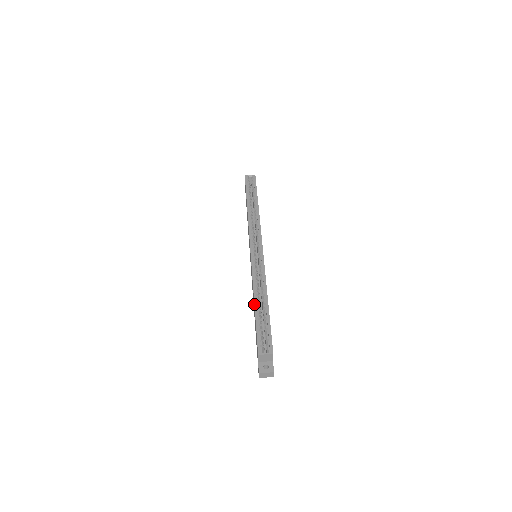
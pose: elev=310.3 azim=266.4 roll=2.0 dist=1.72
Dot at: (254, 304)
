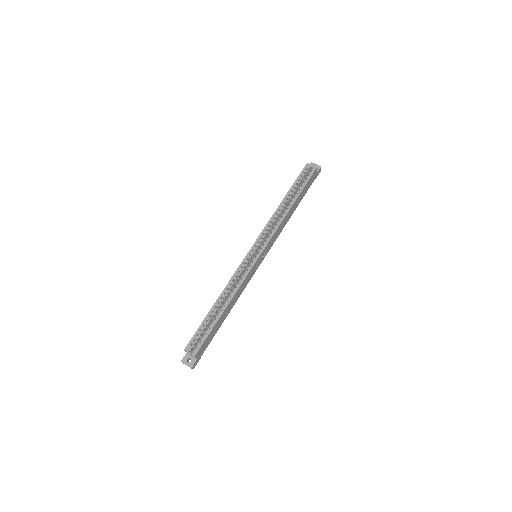
Dot at: (213, 305)
